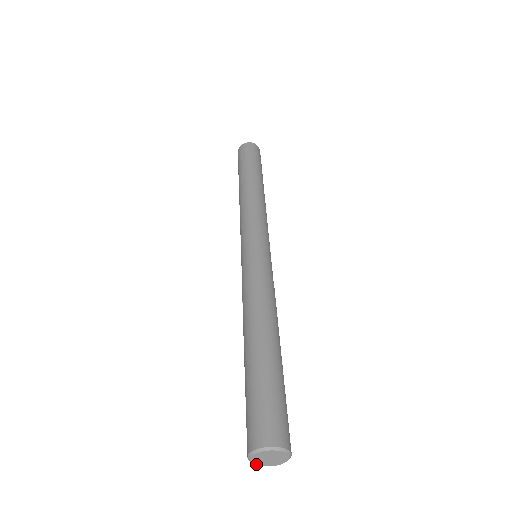
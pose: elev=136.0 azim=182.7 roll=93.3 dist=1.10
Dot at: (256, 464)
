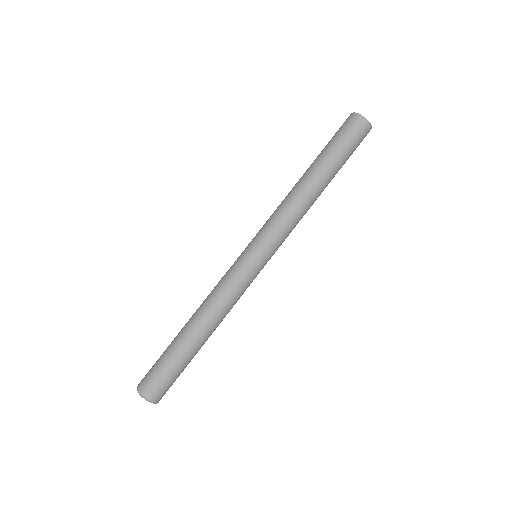
Dot at: occluded
